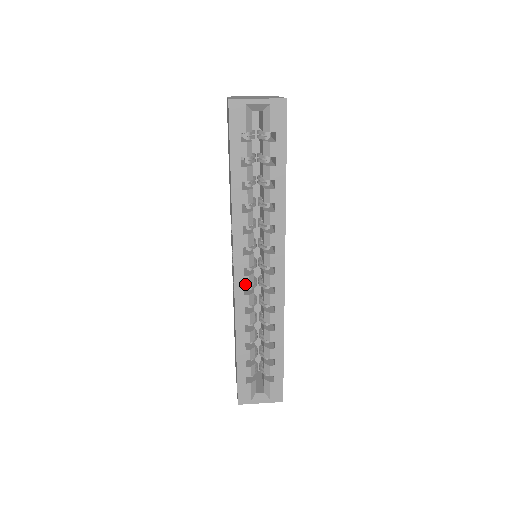
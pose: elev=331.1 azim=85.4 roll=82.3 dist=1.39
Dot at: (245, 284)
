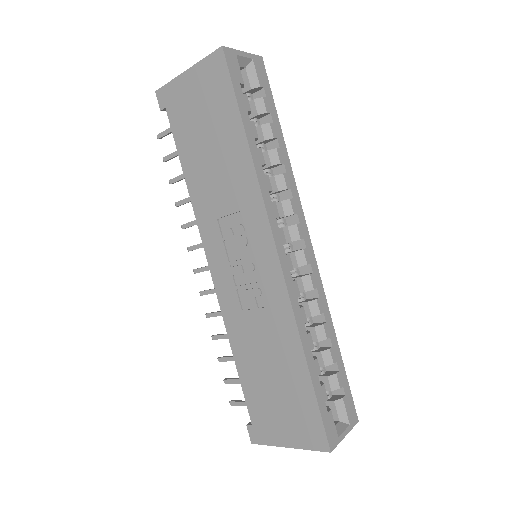
Dot at: (289, 266)
